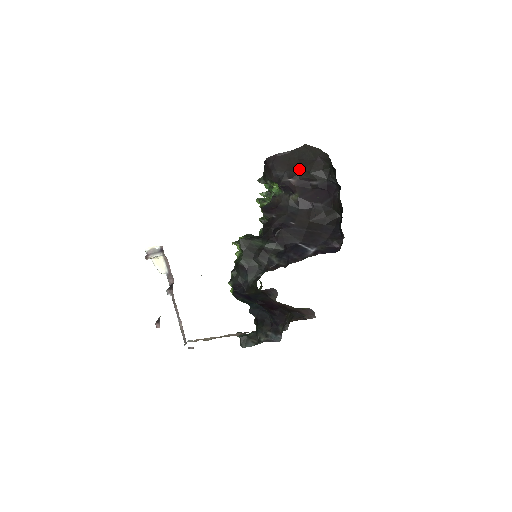
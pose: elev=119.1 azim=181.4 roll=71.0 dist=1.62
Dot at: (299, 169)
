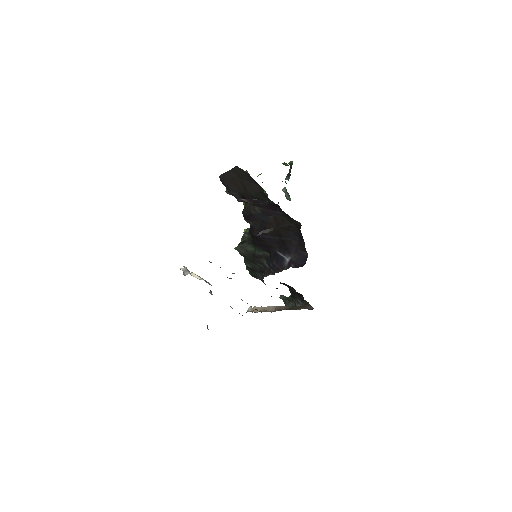
Dot at: (244, 190)
